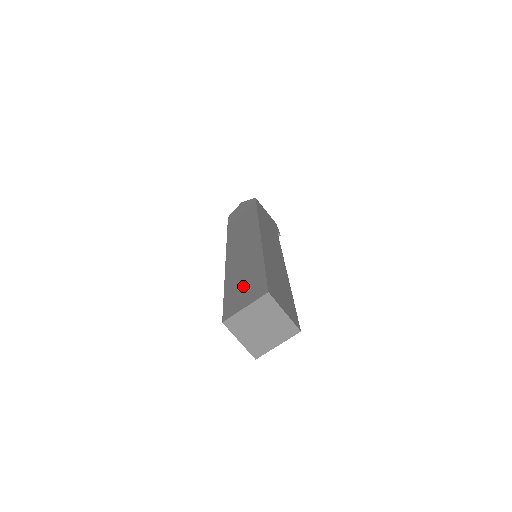
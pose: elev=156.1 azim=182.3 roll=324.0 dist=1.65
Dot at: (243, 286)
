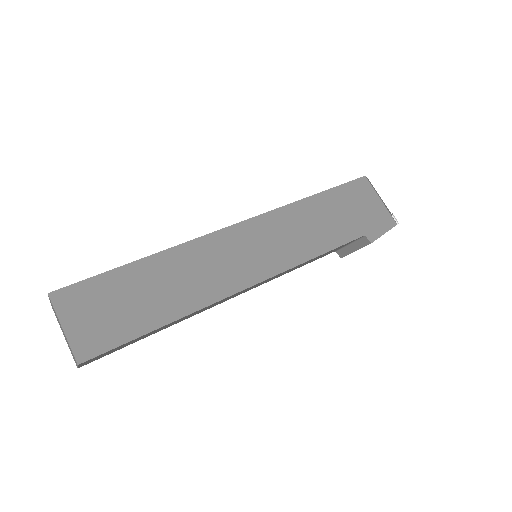
Dot at: occluded
